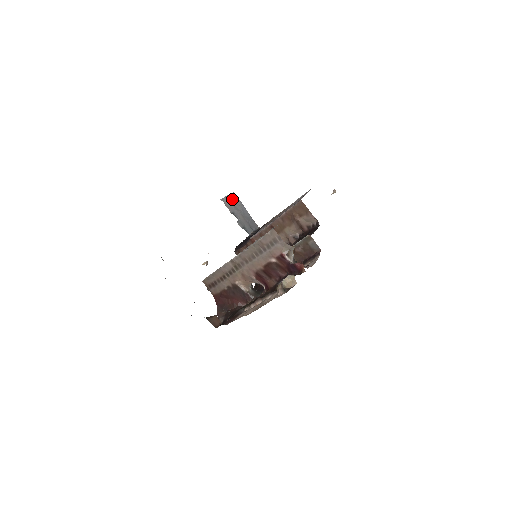
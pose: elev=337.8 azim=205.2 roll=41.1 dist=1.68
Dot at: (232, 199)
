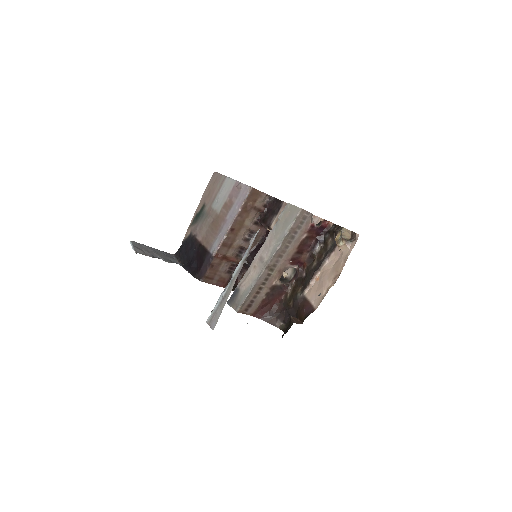
Dot at: (138, 247)
